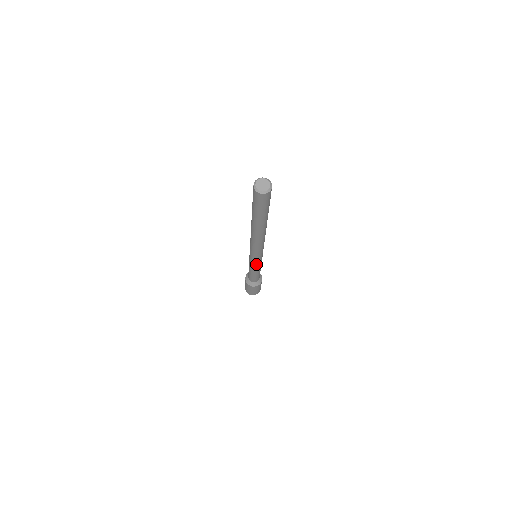
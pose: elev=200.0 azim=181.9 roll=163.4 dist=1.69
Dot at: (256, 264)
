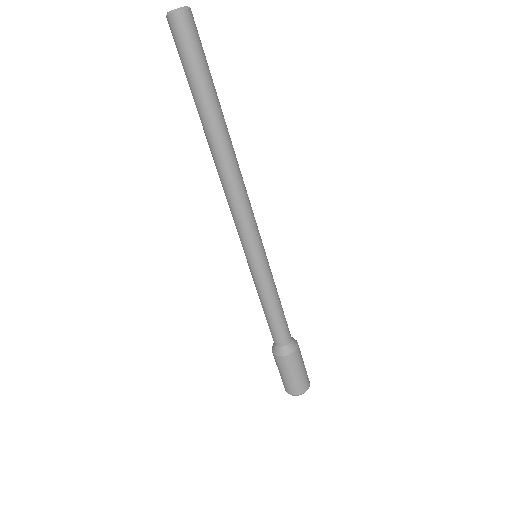
Dot at: (260, 270)
